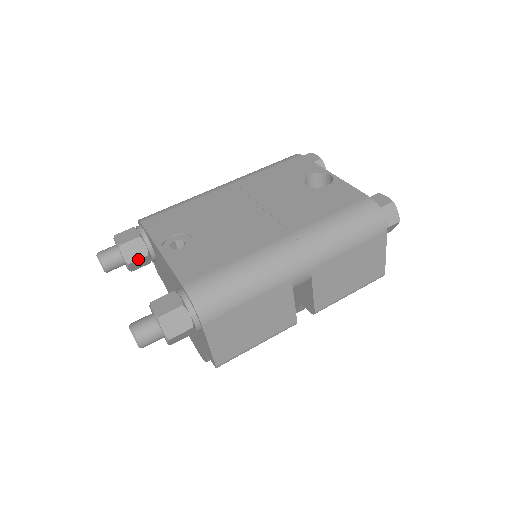
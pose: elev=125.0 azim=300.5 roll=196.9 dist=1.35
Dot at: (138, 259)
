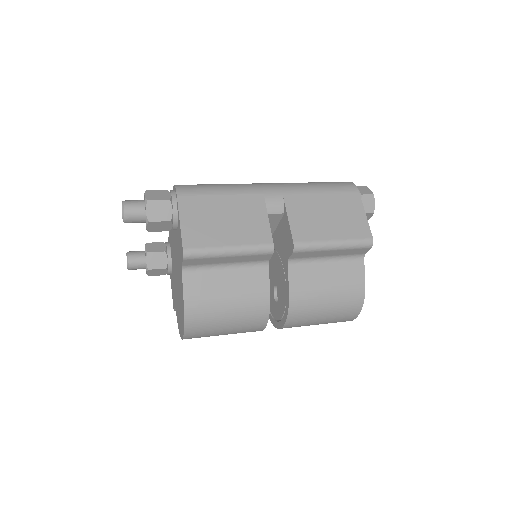
Dot at: (156, 252)
